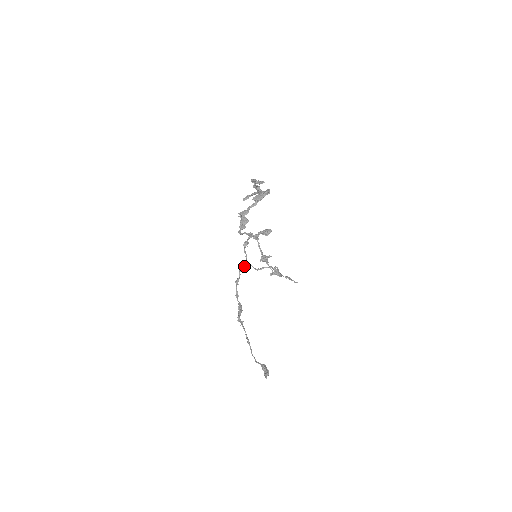
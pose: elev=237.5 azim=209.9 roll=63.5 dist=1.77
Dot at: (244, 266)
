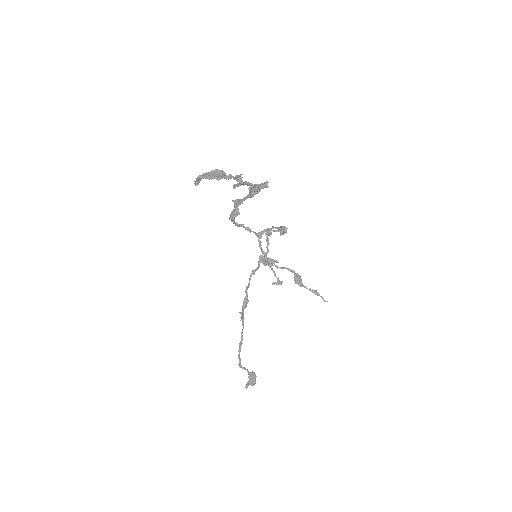
Dot at: occluded
